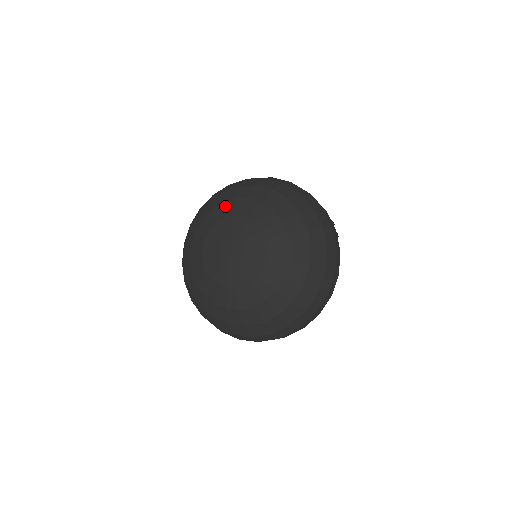
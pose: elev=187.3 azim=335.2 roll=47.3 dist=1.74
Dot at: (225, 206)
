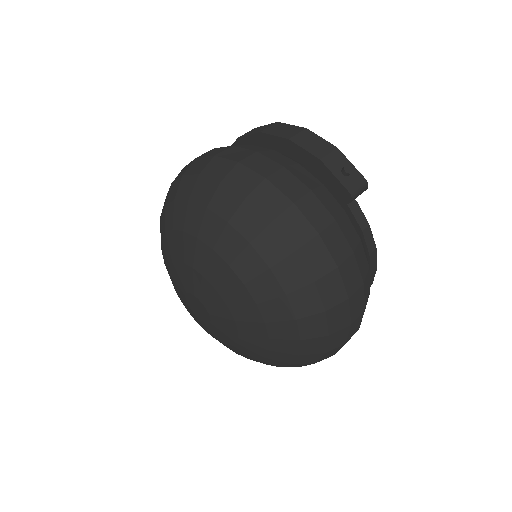
Dot at: (168, 241)
